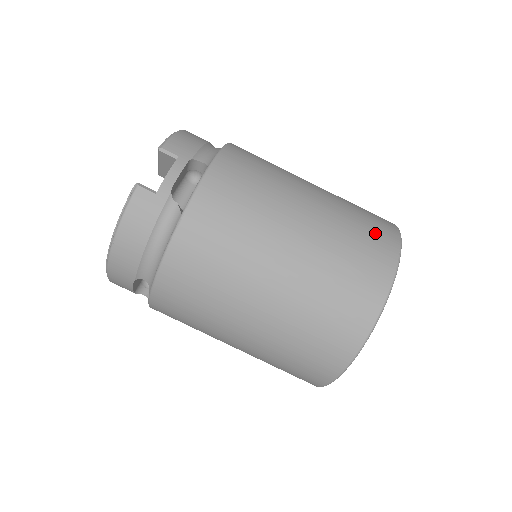
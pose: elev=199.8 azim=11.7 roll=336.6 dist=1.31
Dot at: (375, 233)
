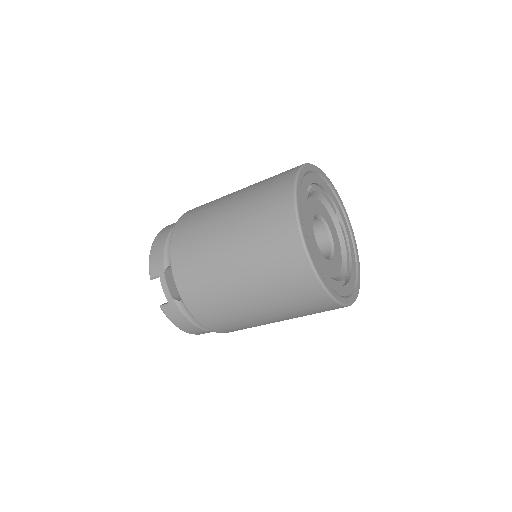
Dot at: (275, 221)
